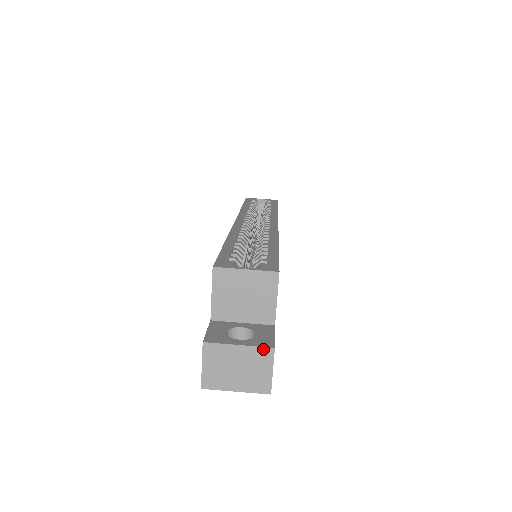
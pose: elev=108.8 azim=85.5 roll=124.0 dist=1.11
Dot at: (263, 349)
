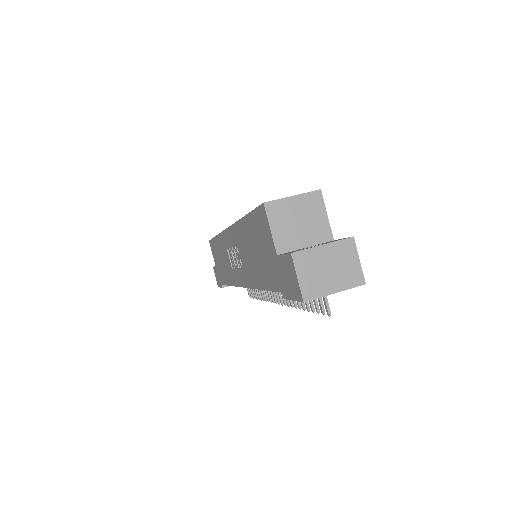
Dot at: (344, 241)
